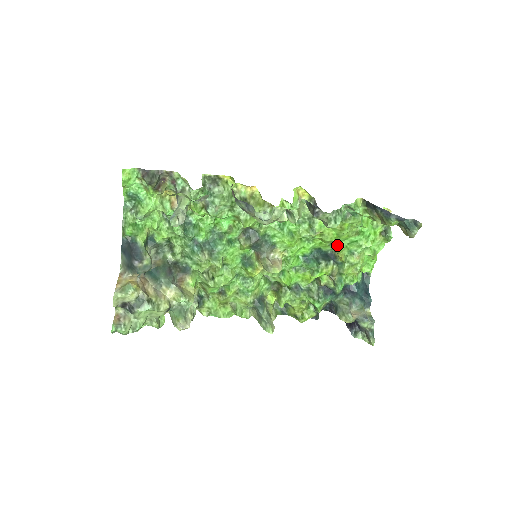
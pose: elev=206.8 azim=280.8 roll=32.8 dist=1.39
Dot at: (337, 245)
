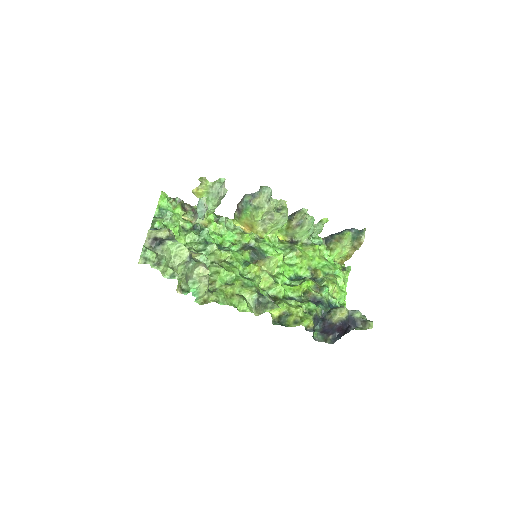
Dot at: (314, 269)
